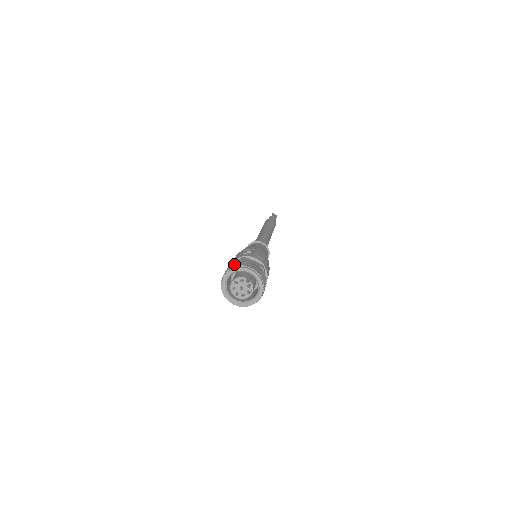
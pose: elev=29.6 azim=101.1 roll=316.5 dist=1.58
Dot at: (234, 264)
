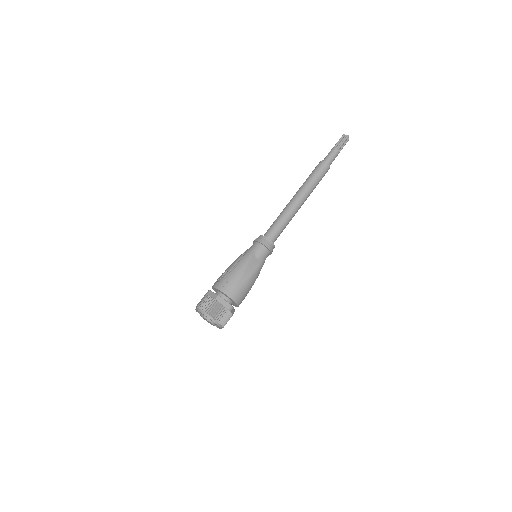
Dot at: (199, 302)
